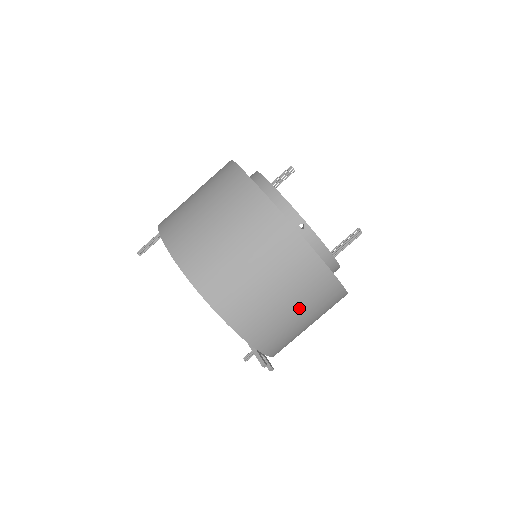
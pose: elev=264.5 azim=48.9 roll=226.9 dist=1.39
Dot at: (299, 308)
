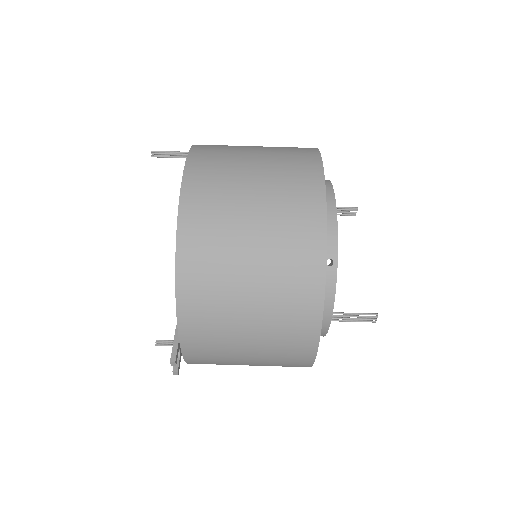
Dot at: (257, 337)
